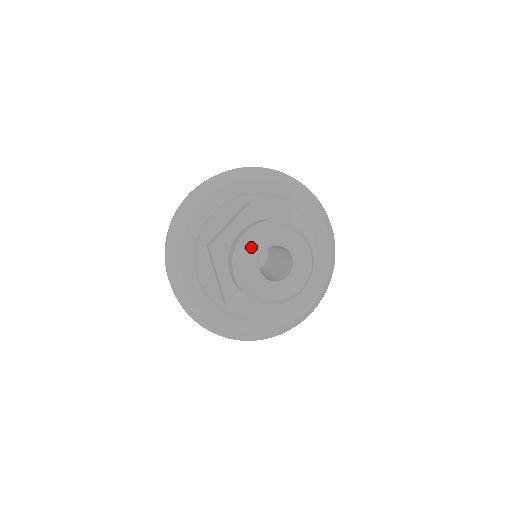
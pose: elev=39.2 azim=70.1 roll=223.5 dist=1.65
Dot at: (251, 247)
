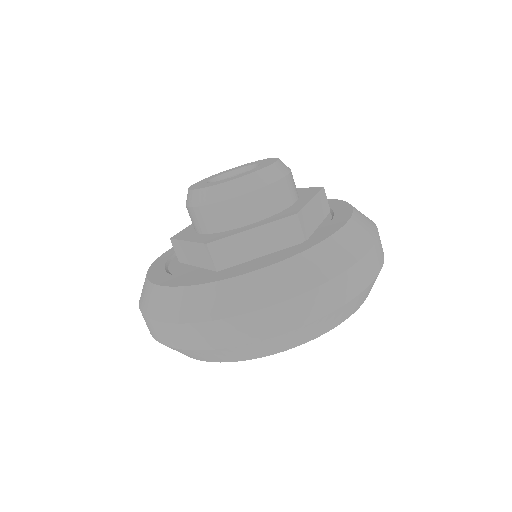
Dot at: occluded
